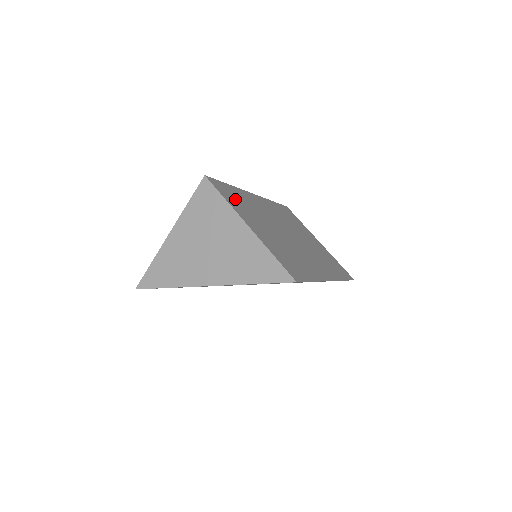
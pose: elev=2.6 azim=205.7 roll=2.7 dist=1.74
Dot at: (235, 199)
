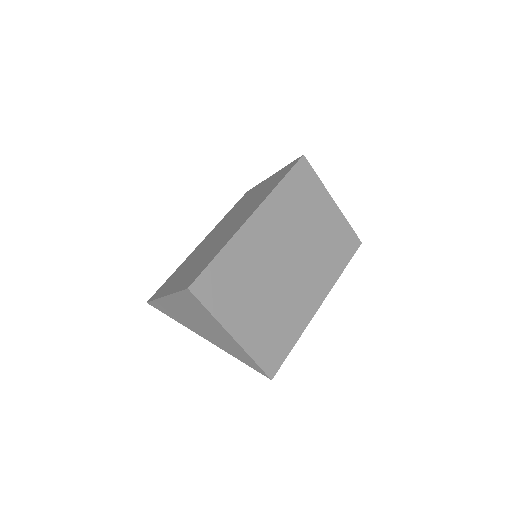
Dot at: (223, 288)
